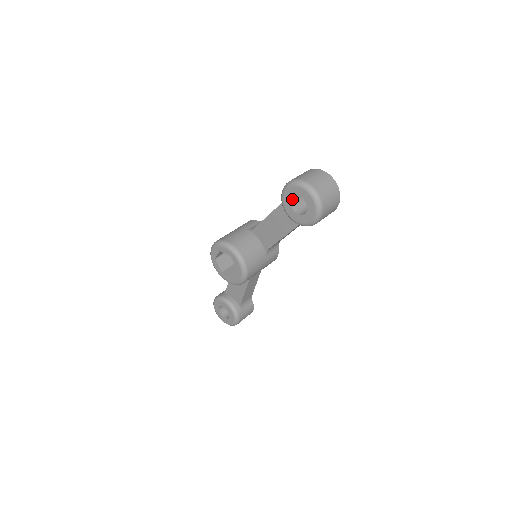
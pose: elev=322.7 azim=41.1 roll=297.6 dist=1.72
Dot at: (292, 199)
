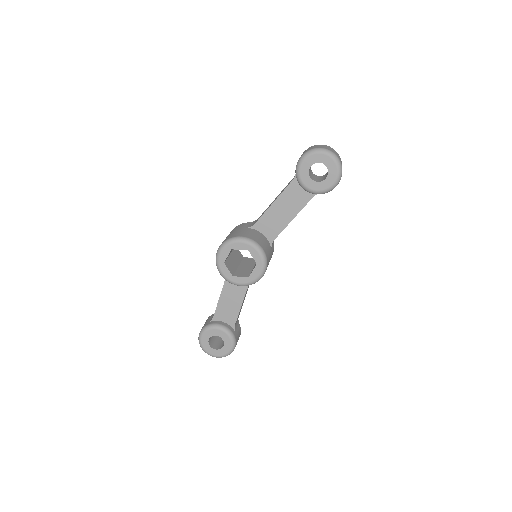
Dot at: occluded
